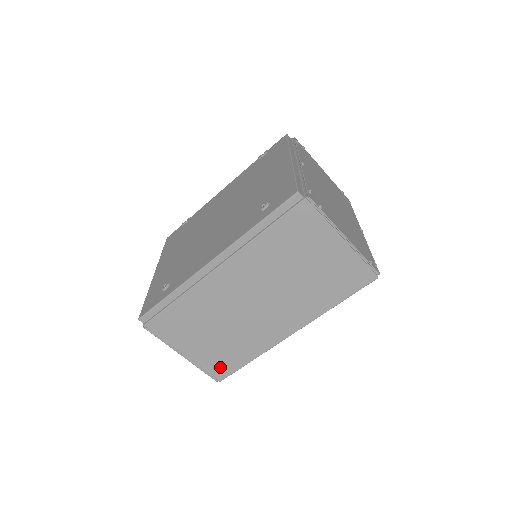
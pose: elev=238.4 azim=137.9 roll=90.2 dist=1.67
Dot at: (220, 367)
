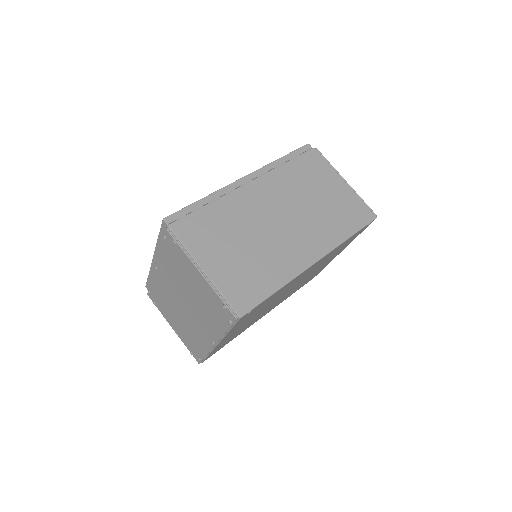
Dot at: (242, 294)
